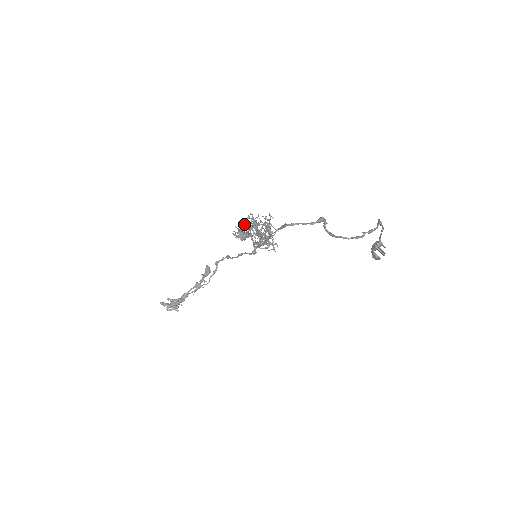
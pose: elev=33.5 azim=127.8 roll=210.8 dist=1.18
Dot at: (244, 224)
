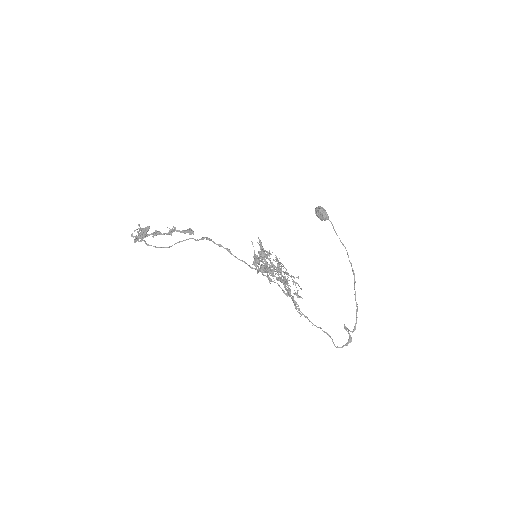
Dot at: (269, 271)
